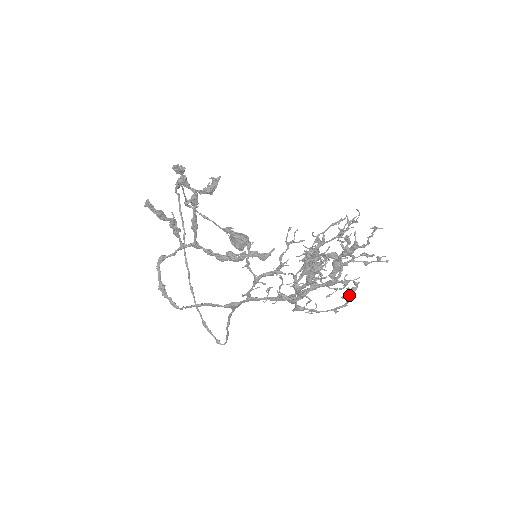
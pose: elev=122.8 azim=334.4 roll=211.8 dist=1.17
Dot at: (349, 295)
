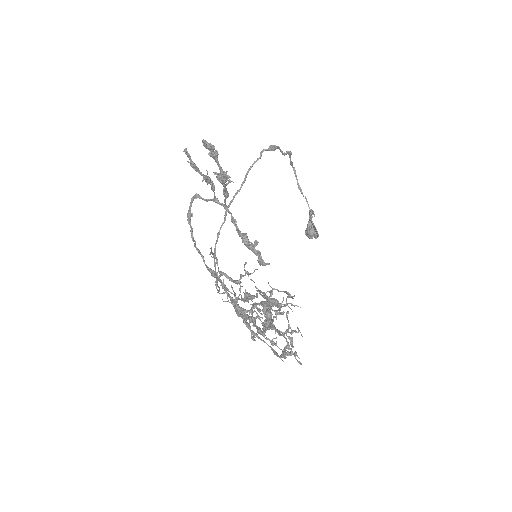
Dot at: (282, 353)
